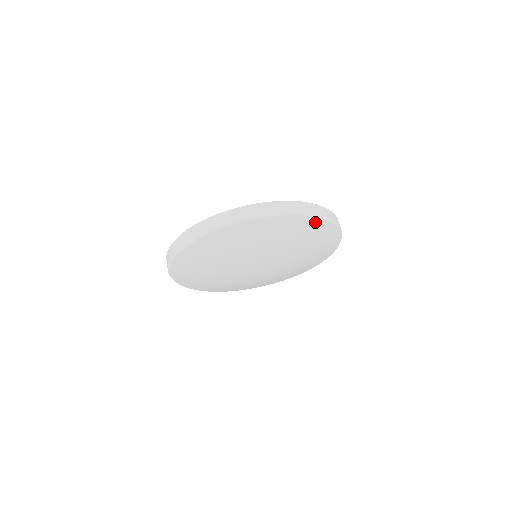
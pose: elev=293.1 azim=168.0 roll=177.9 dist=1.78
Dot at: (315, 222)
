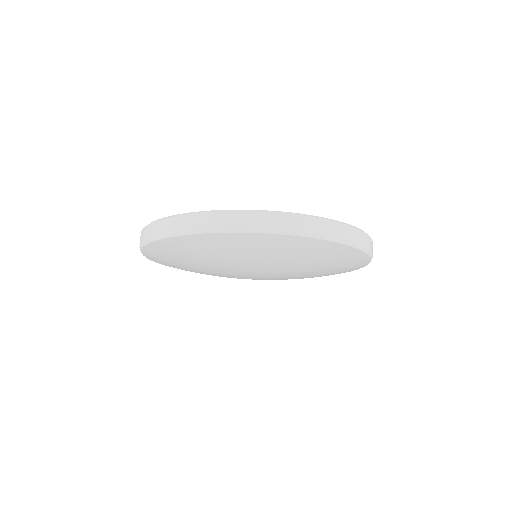
Dot at: (361, 265)
